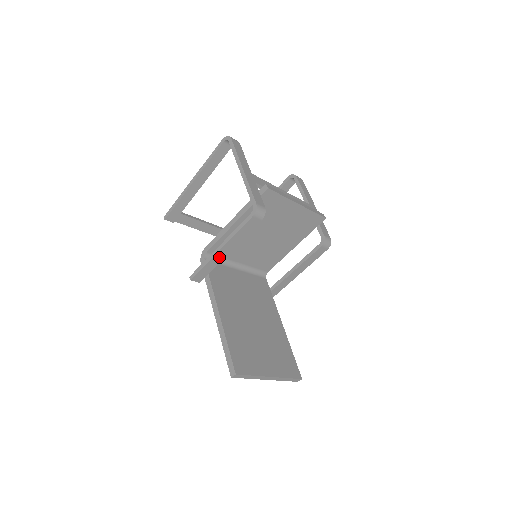
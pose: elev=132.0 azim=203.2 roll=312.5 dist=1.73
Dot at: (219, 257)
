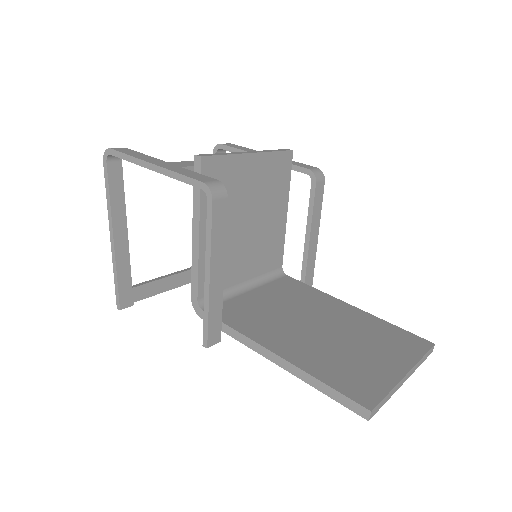
Dot at: (216, 290)
